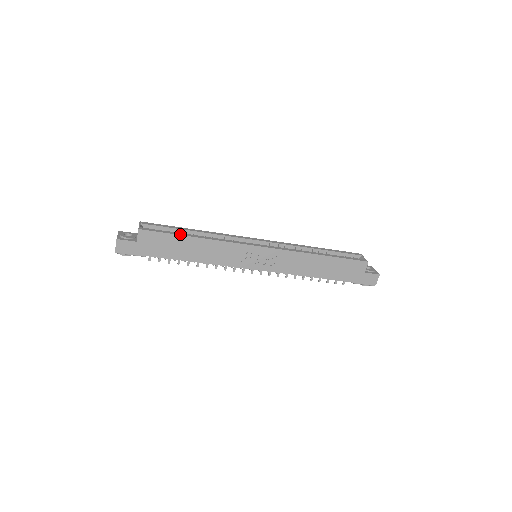
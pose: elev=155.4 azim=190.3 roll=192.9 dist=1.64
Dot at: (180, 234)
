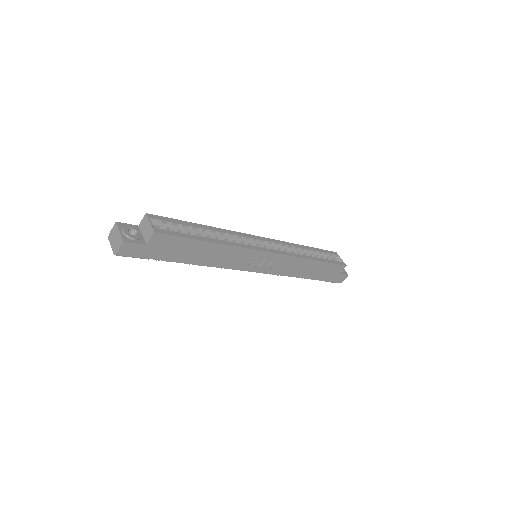
Dot at: (197, 238)
